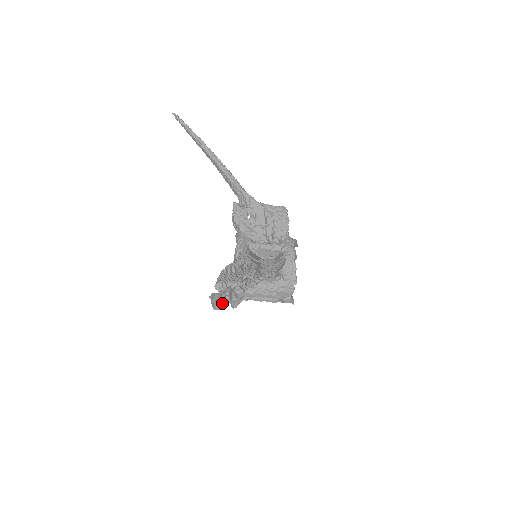
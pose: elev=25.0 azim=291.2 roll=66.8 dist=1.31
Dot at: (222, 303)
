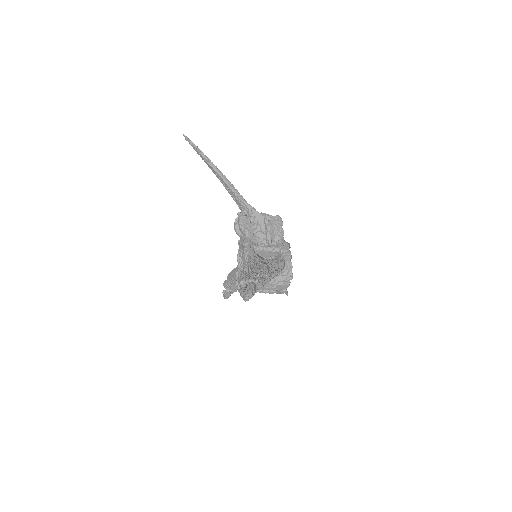
Dot at: (250, 296)
